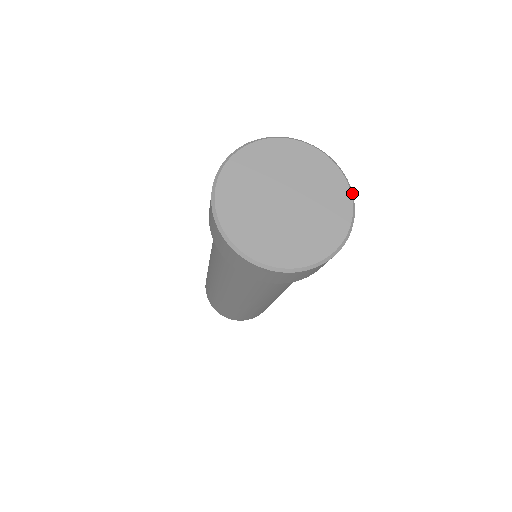
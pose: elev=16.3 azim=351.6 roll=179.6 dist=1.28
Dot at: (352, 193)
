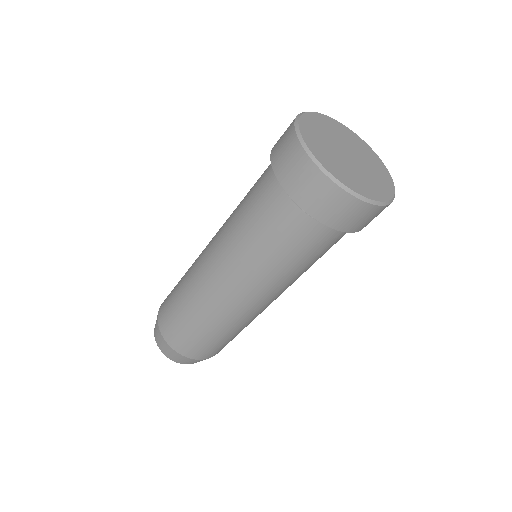
Dot at: (392, 201)
